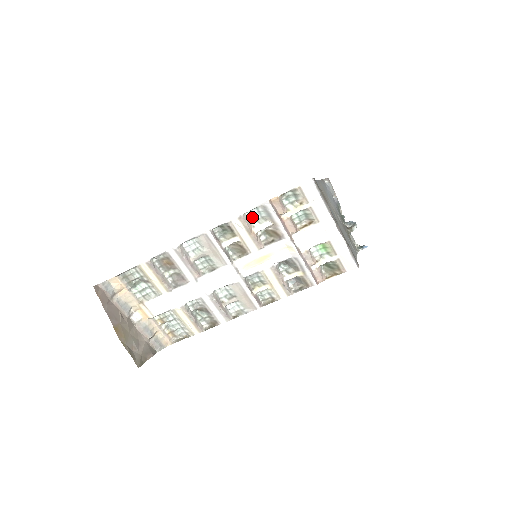
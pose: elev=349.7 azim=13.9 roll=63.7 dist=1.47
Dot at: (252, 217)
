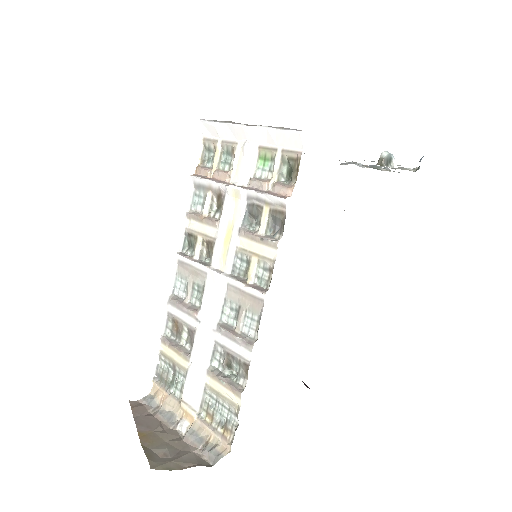
Dot at: (198, 207)
